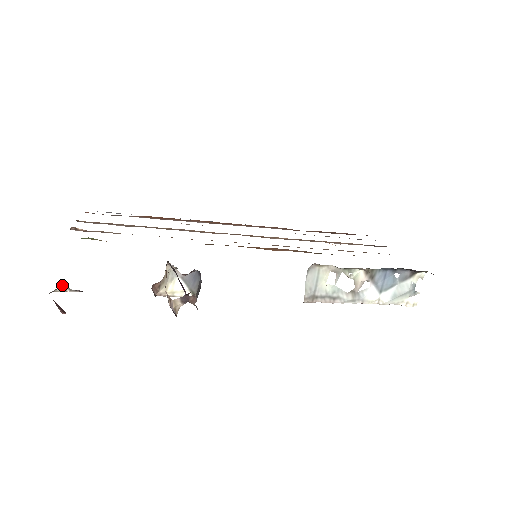
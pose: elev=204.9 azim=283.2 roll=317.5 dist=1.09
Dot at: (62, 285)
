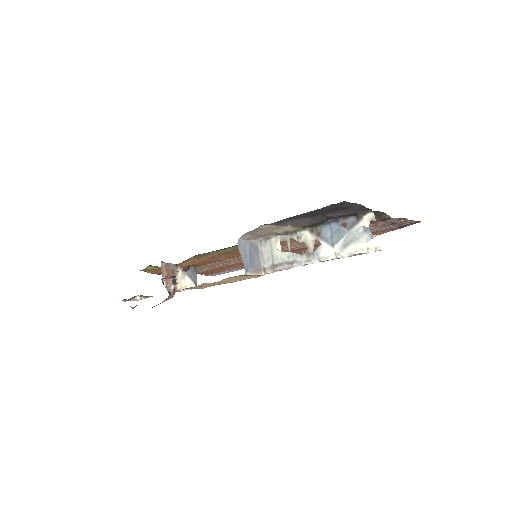
Dot at: (138, 295)
